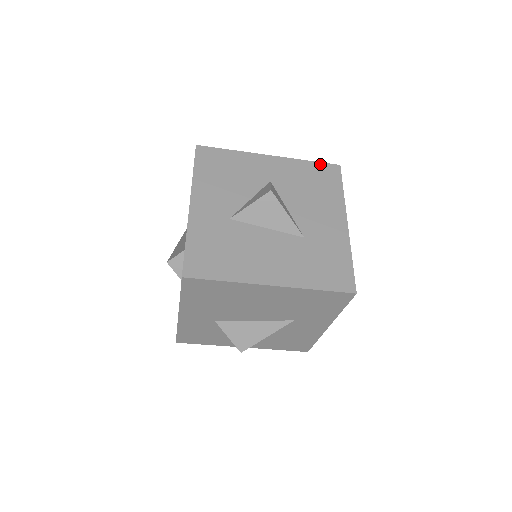
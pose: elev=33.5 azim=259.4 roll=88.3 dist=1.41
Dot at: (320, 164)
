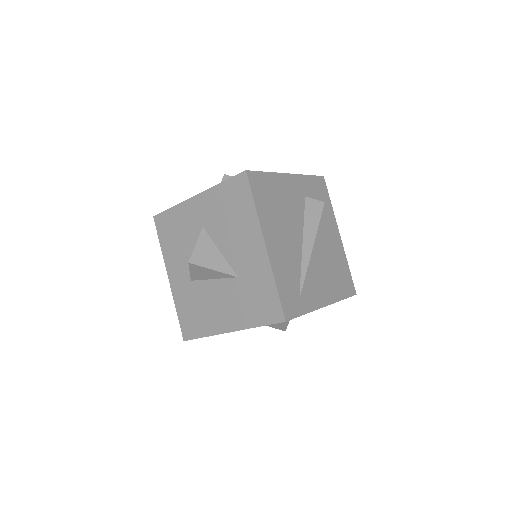
Dot at: (230, 181)
